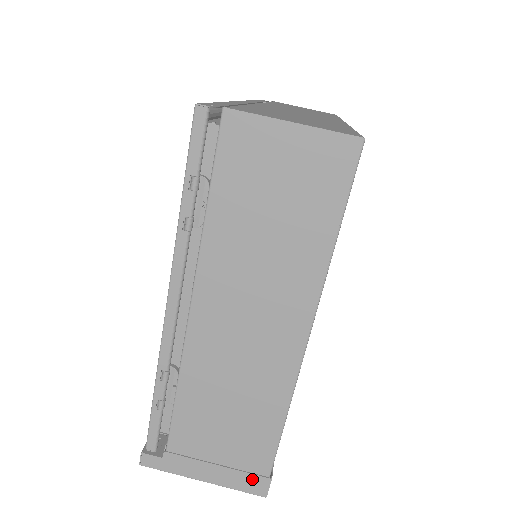
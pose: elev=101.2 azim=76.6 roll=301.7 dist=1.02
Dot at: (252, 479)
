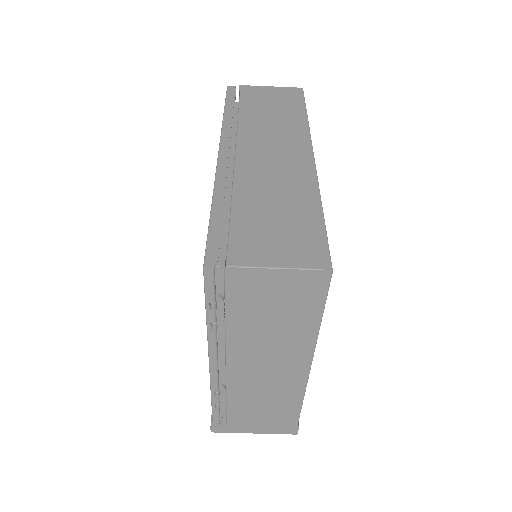
Dot at: (286, 429)
